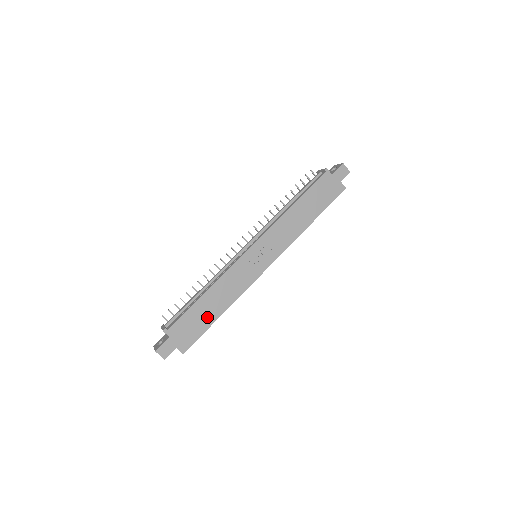
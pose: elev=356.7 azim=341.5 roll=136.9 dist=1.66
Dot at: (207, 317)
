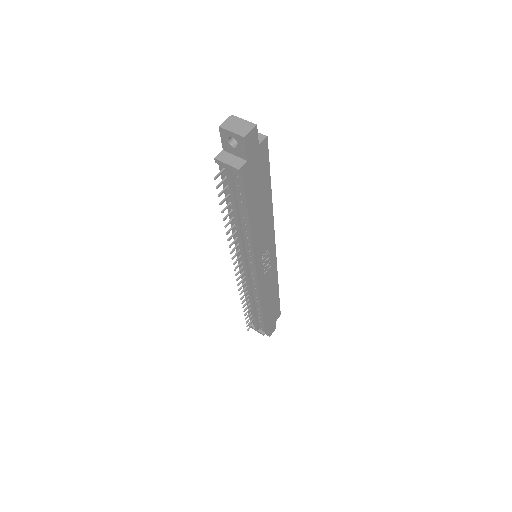
Dot at: (274, 302)
